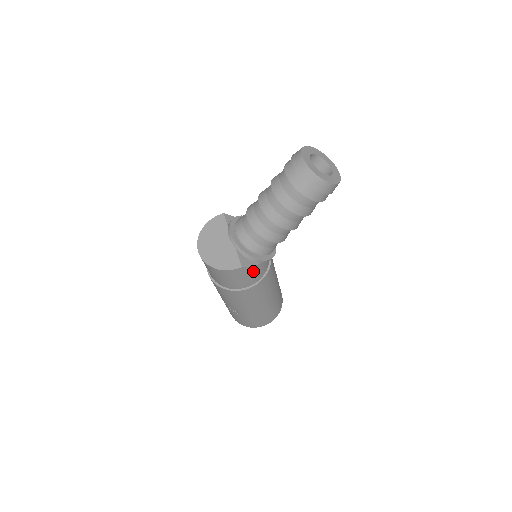
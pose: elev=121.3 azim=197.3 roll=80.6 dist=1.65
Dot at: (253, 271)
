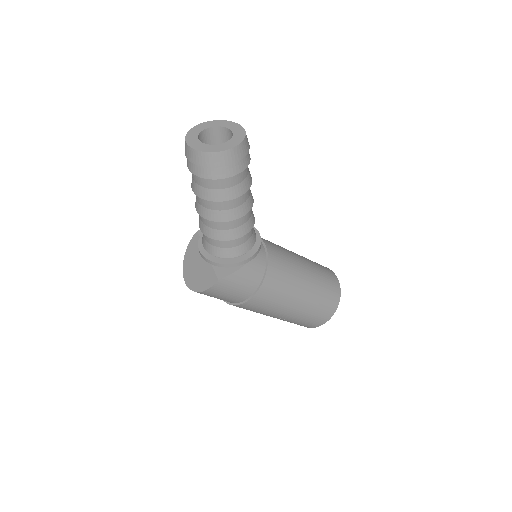
Dot at: (240, 277)
